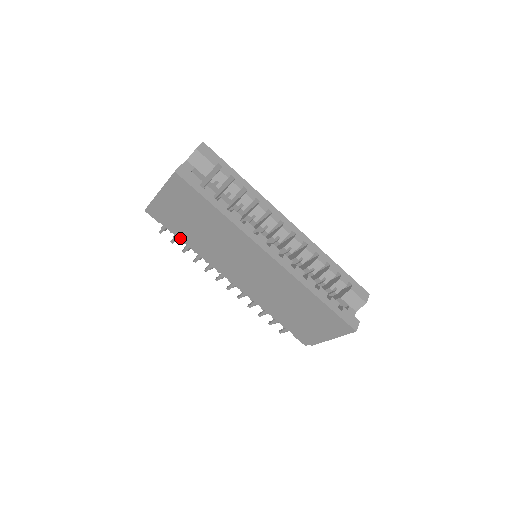
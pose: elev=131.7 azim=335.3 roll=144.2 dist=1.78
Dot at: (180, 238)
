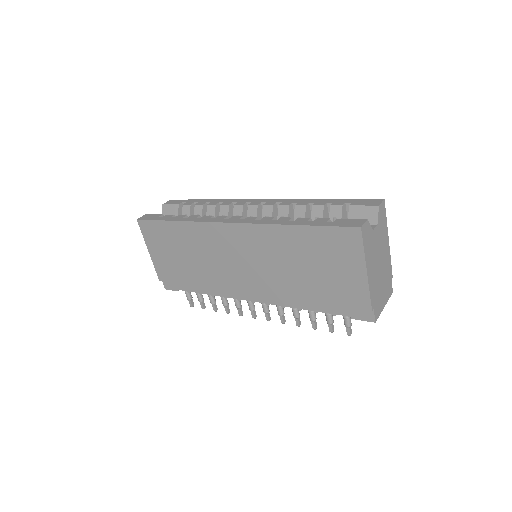
Dot at: (196, 291)
